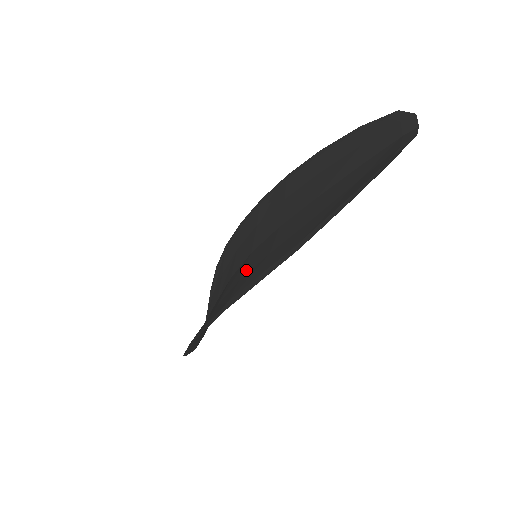
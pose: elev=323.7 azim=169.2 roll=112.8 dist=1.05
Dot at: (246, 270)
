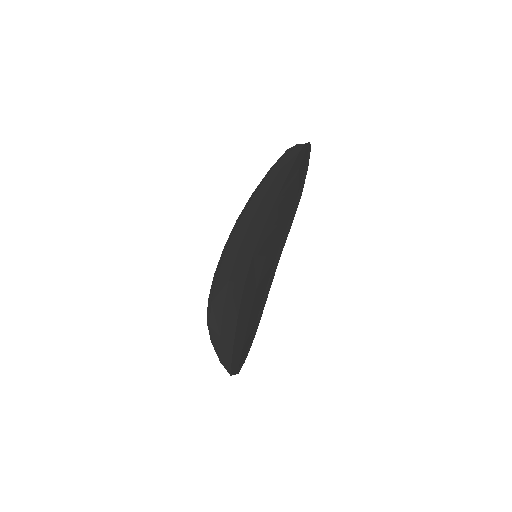
Dot at: (265, 251)
